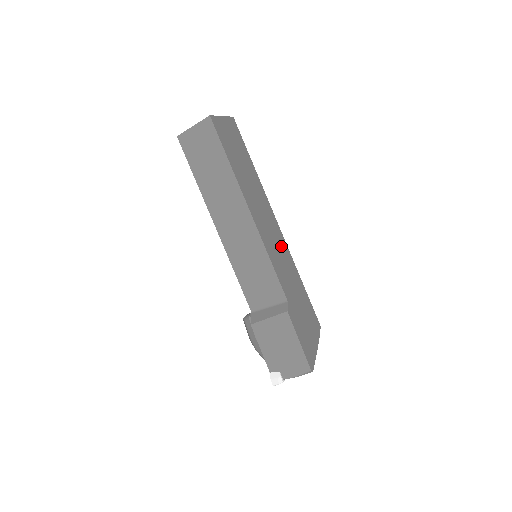
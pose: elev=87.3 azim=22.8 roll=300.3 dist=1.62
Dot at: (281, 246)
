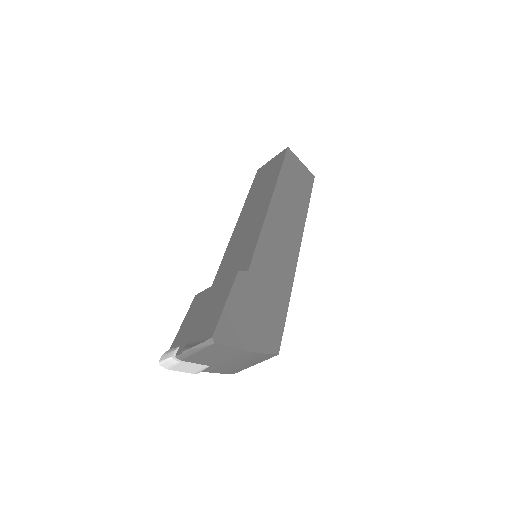
Dot at: (287, 254)
